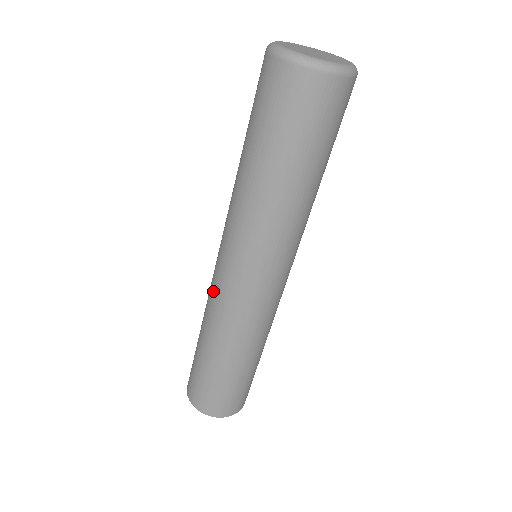
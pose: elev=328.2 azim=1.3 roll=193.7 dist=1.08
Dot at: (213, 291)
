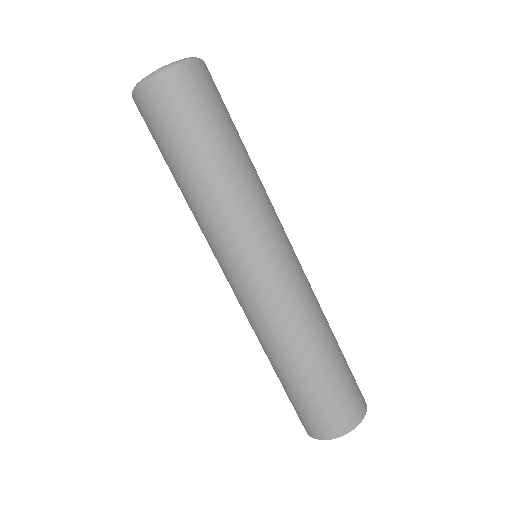
Dot at: occluded
